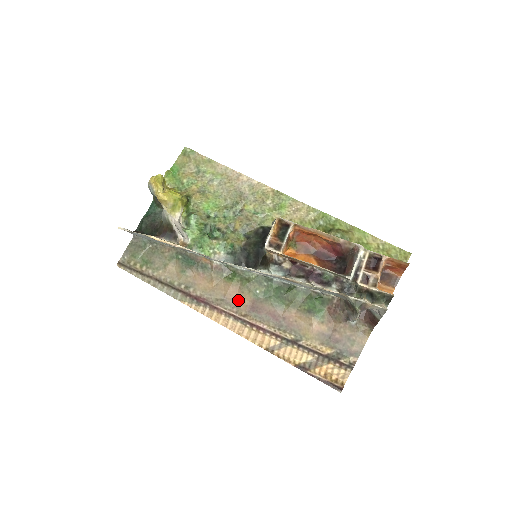
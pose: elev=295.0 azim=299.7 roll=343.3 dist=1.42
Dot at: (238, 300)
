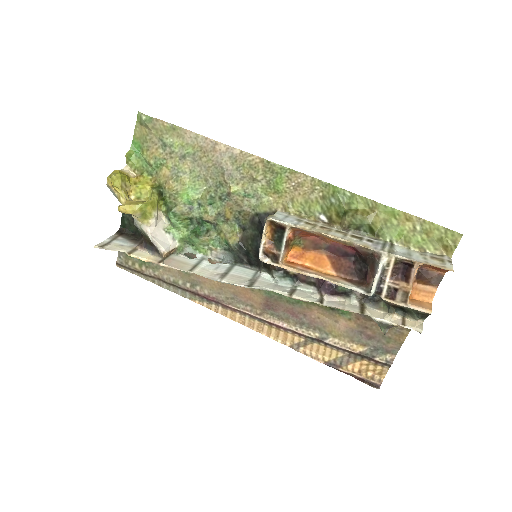
Dot at: (250, 298)
